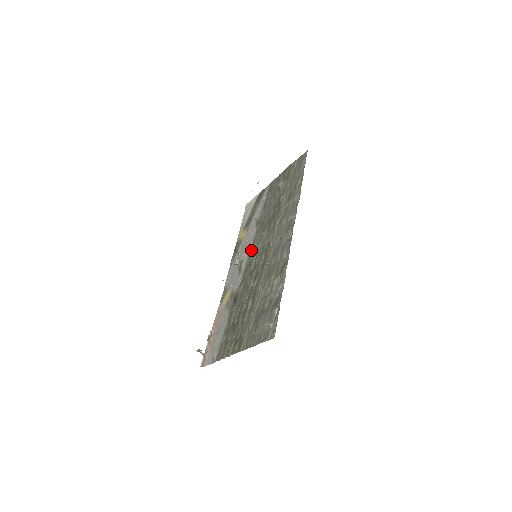
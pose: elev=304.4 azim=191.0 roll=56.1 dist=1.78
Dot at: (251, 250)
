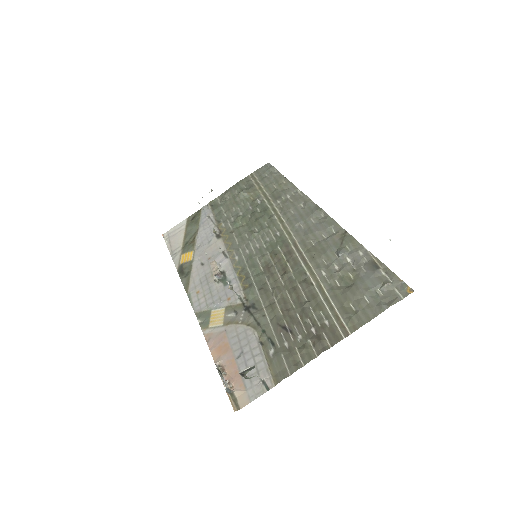
Dot at: (235, 257)
